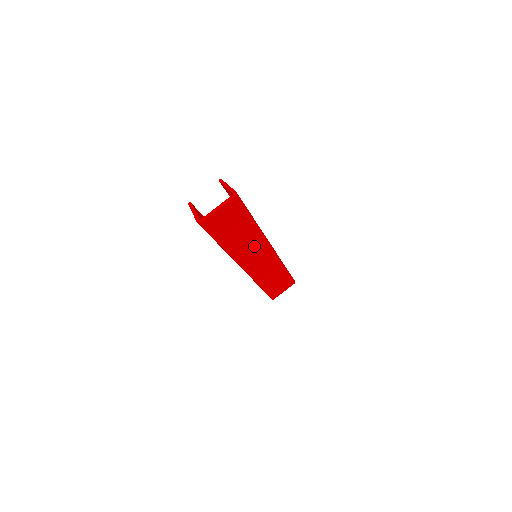
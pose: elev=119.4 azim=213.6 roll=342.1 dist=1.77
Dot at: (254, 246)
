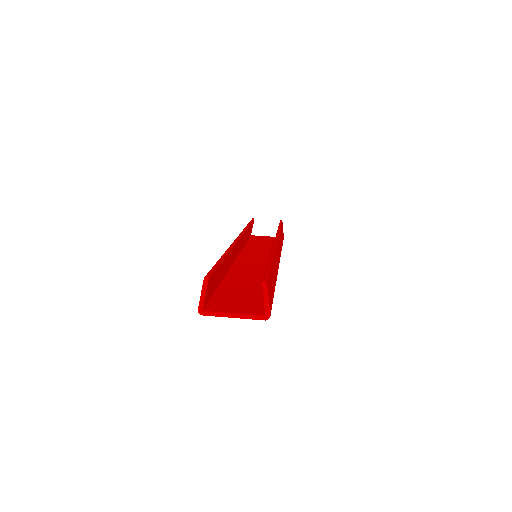
Dot at: occluded
